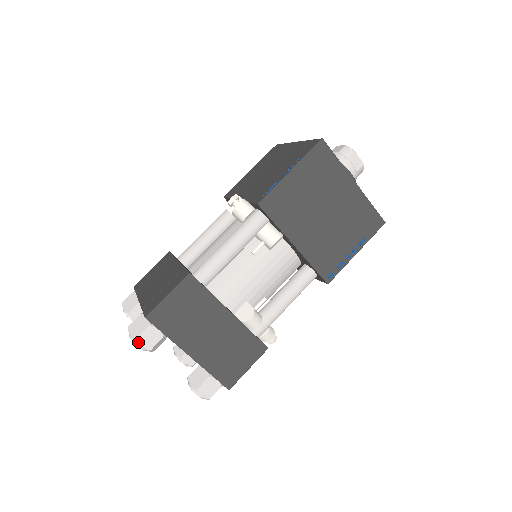
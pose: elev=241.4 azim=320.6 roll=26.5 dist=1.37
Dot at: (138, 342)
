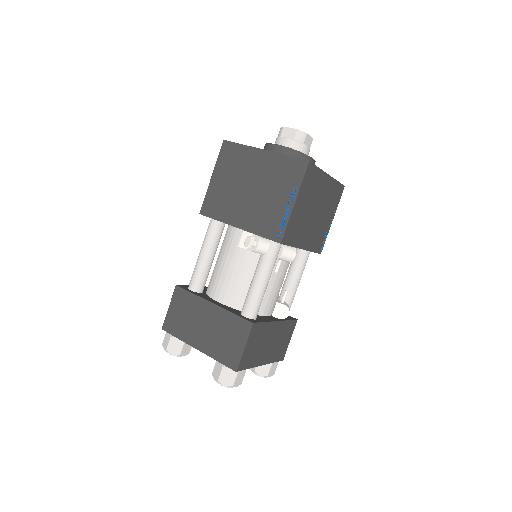
Dot at: occluded
